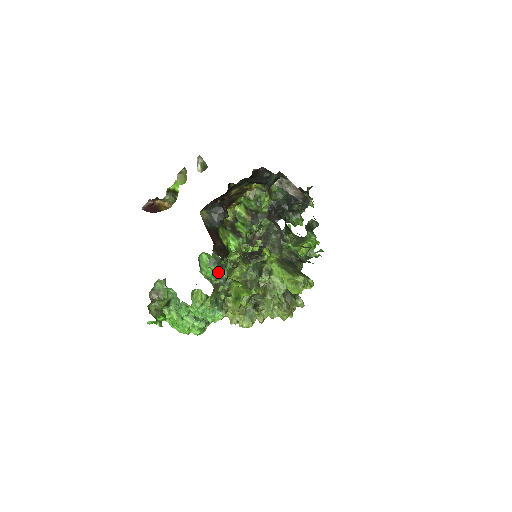
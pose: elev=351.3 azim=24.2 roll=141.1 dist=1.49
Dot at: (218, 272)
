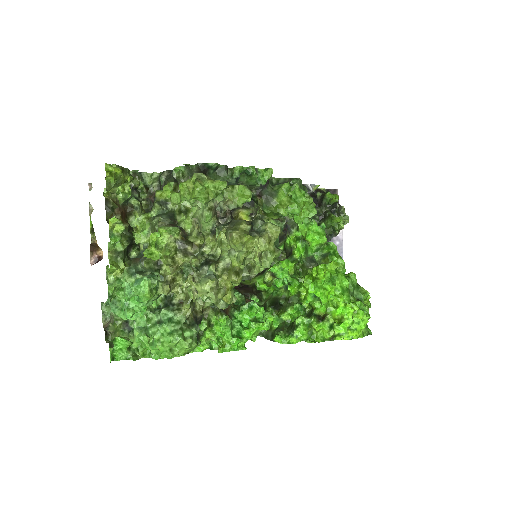
Dot at: occluded
